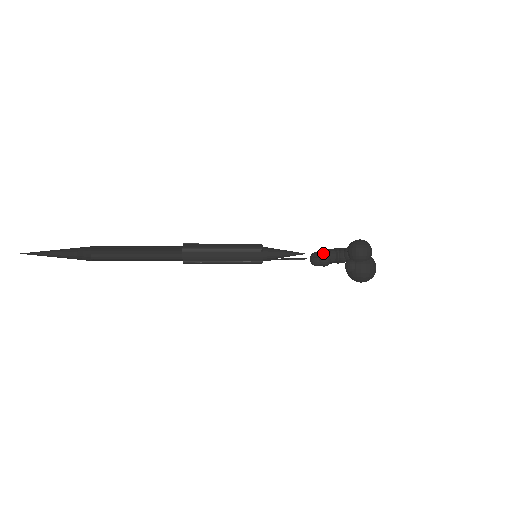
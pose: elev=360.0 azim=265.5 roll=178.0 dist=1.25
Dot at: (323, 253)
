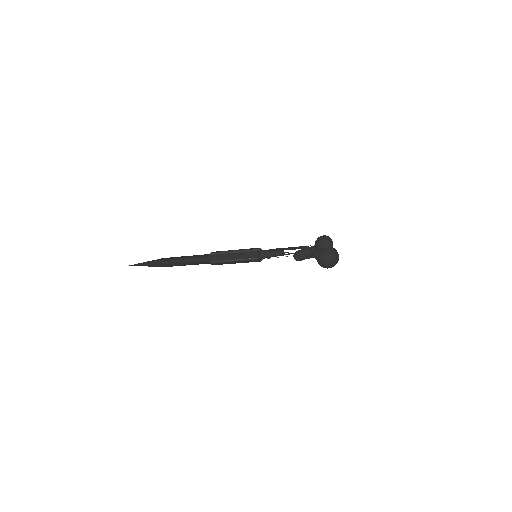
Dot at: (300, 250)
